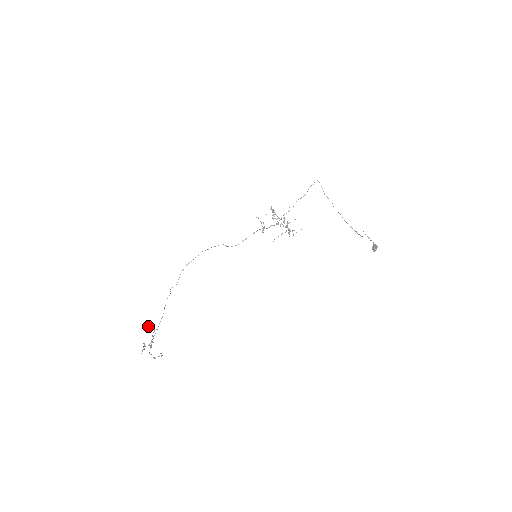
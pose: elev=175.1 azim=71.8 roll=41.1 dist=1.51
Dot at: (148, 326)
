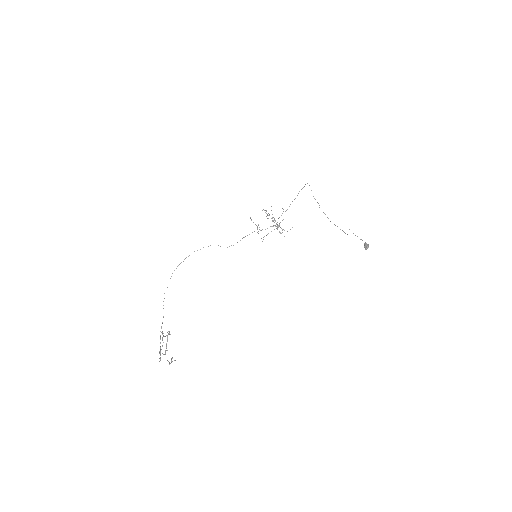
Dot at: occluded
